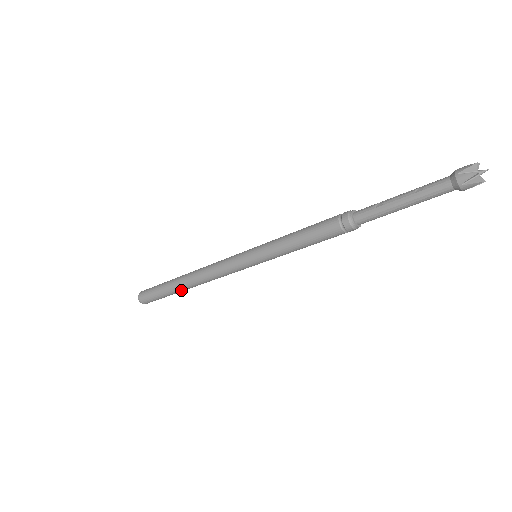
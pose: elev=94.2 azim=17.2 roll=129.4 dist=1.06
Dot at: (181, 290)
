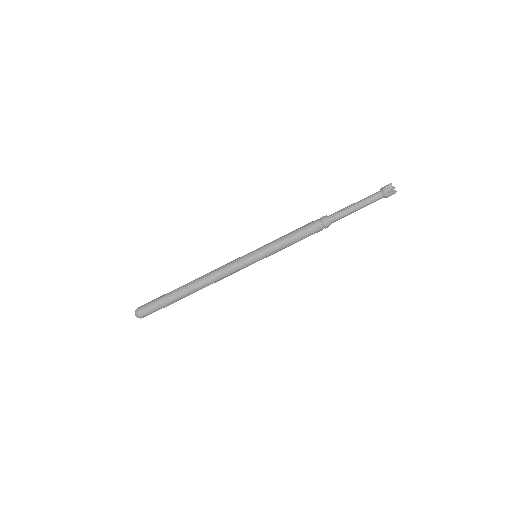
Dot at: (185, 295)
